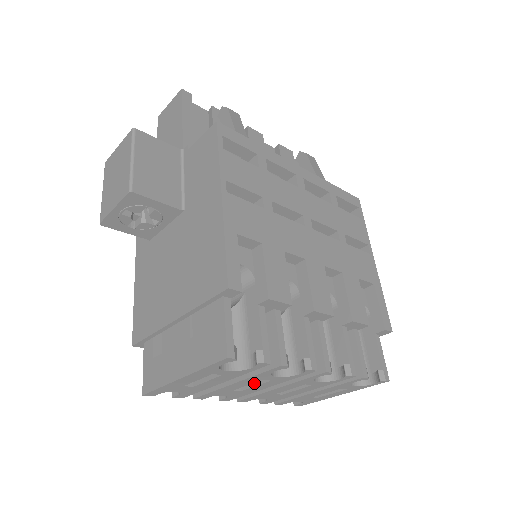
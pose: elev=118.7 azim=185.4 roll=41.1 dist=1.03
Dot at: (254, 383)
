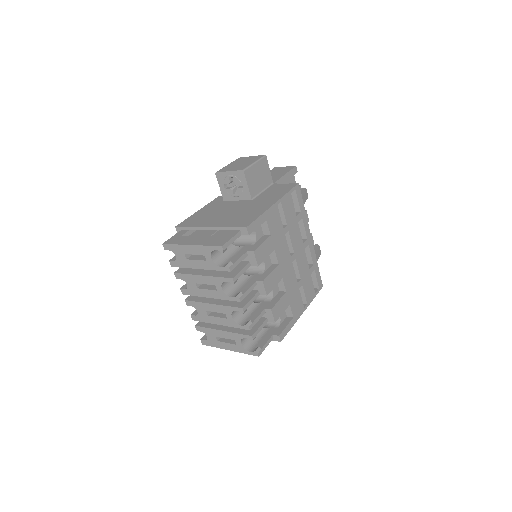
Dot at: (207, 288)
